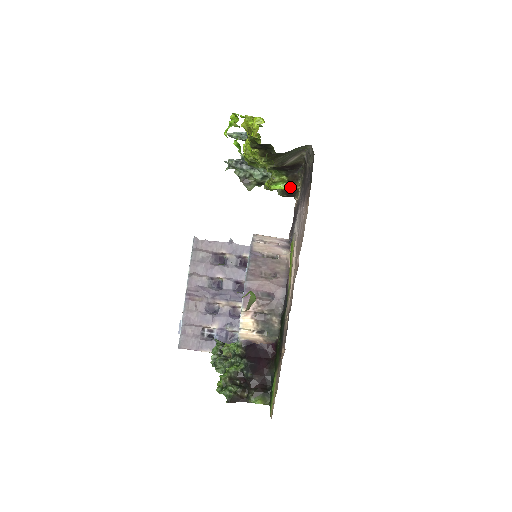
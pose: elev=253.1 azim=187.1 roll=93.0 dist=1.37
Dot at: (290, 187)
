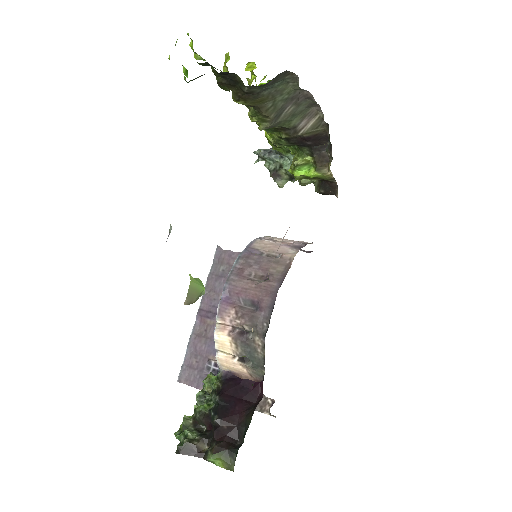
Dot at: (318, 172)
